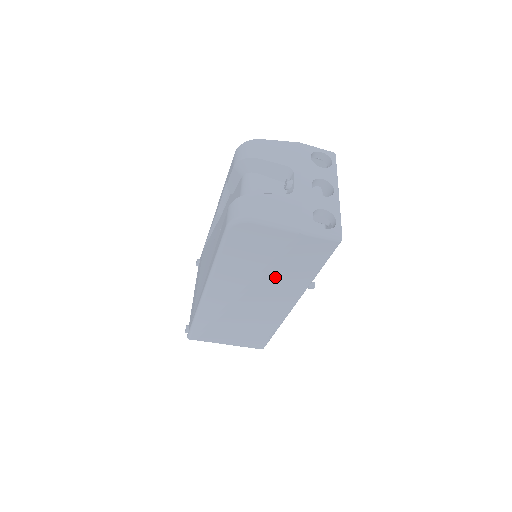
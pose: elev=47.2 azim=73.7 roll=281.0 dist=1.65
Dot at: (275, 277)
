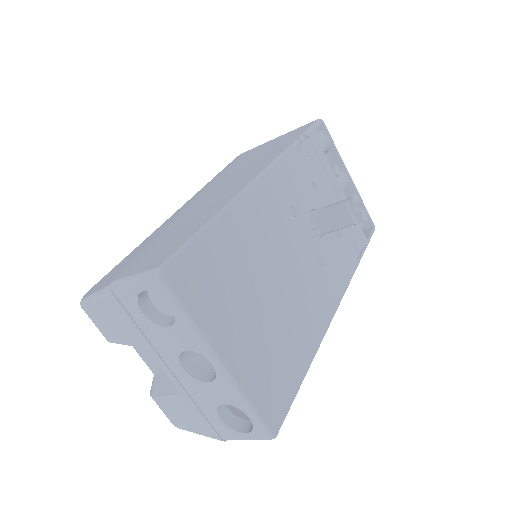
Dot at: occluded
